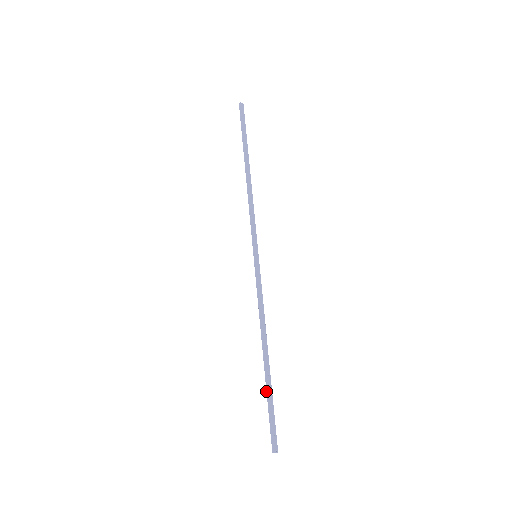
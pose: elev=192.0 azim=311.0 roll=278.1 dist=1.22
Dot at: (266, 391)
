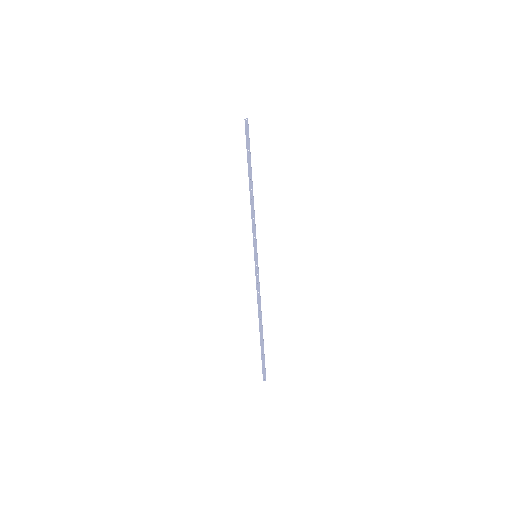
Dot at: (261, 345)
